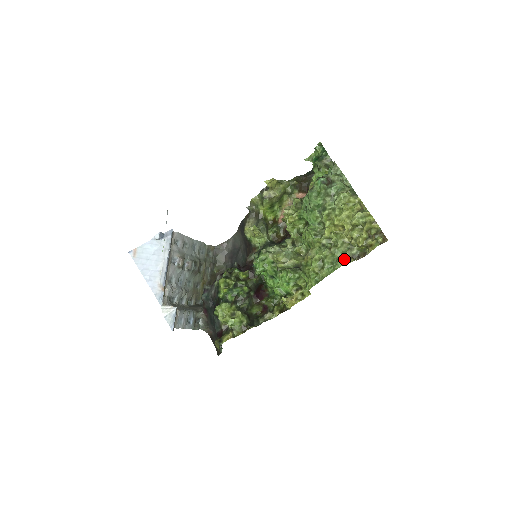
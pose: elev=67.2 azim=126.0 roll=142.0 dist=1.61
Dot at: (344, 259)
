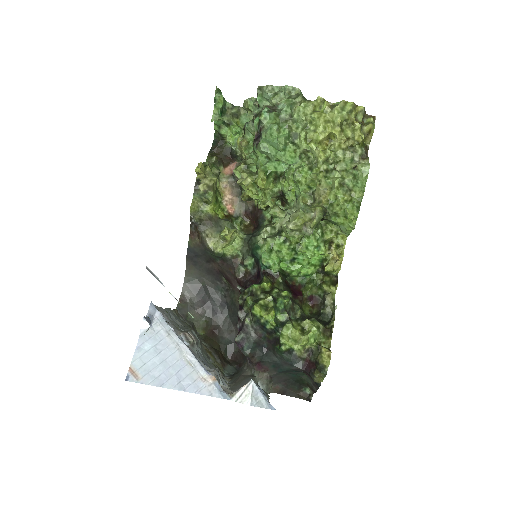
Dot at: (362, 163)
